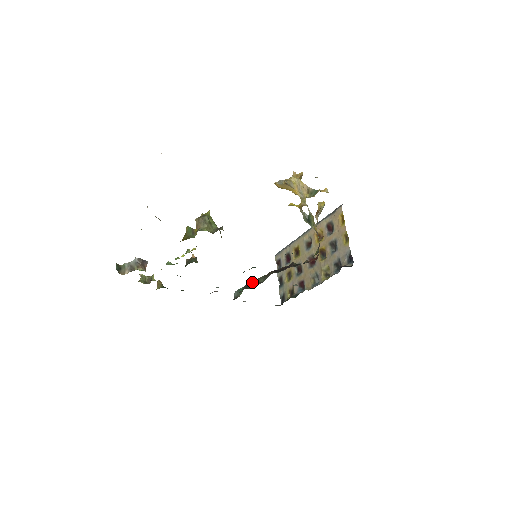
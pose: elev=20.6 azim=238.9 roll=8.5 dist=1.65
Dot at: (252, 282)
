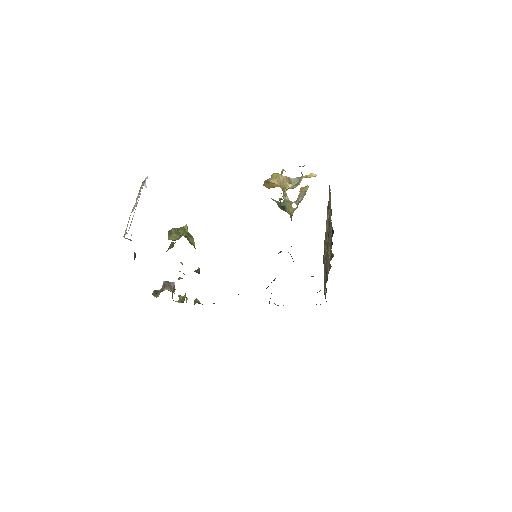
Dot at: occluded
